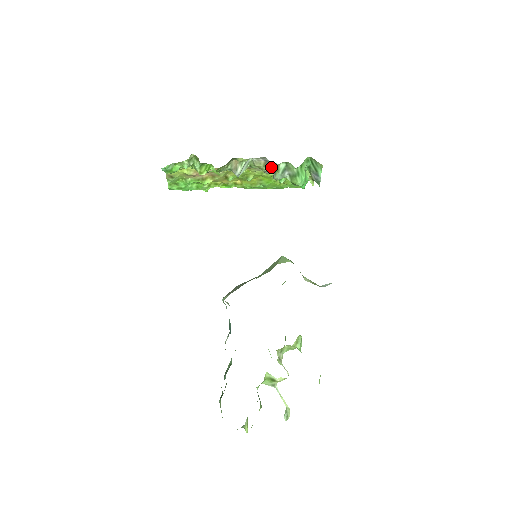
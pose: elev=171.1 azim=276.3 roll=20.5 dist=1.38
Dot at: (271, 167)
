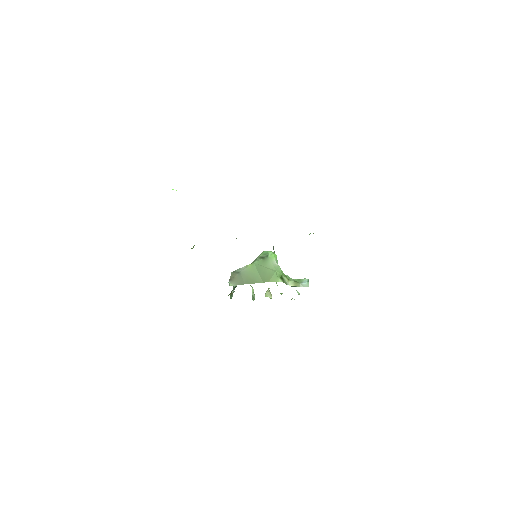
Dot at: occluded
